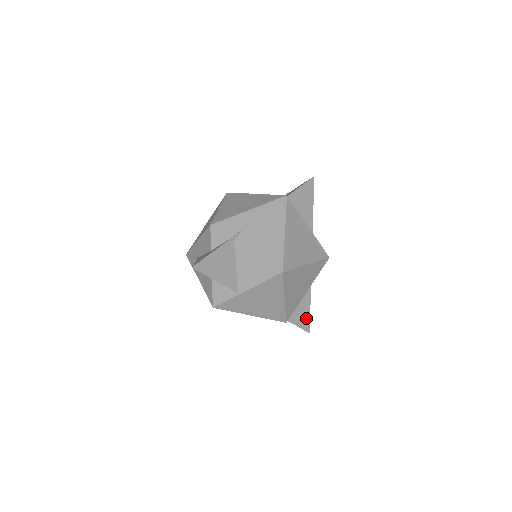
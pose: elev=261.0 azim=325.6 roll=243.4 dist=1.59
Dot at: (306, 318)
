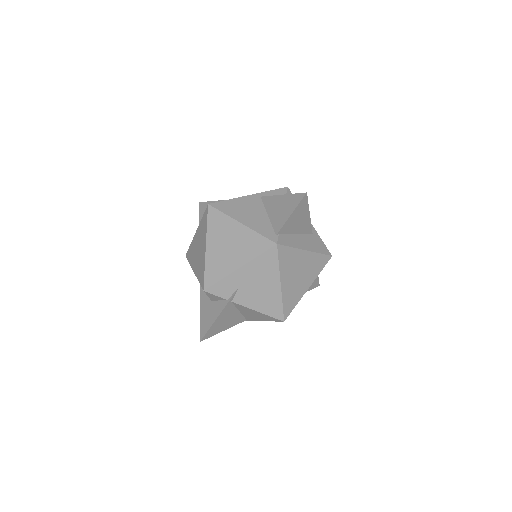
Dot at: (315, 281)
